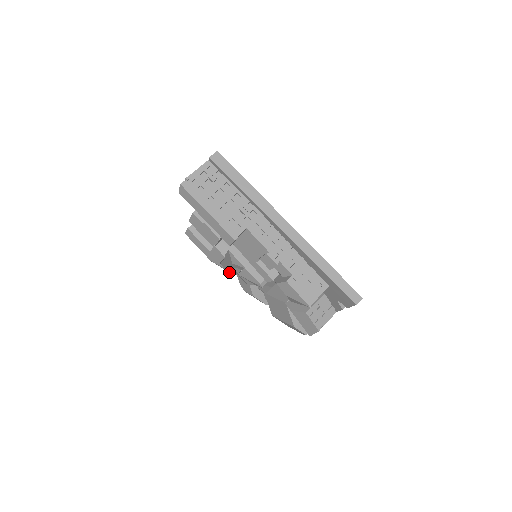
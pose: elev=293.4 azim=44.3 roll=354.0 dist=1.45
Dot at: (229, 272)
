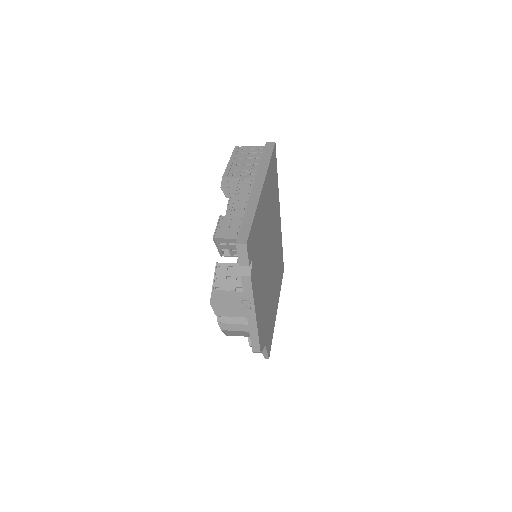
Dot at: occluded
